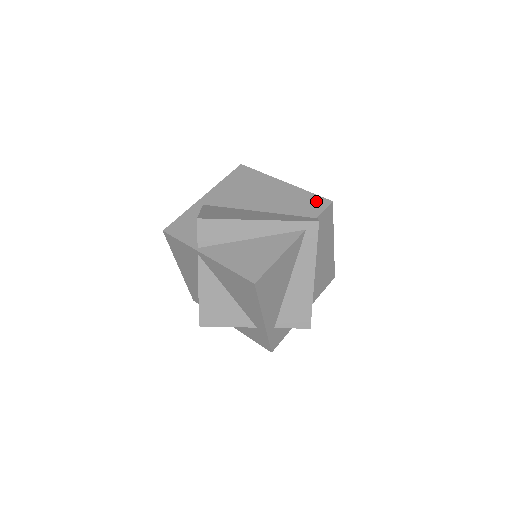
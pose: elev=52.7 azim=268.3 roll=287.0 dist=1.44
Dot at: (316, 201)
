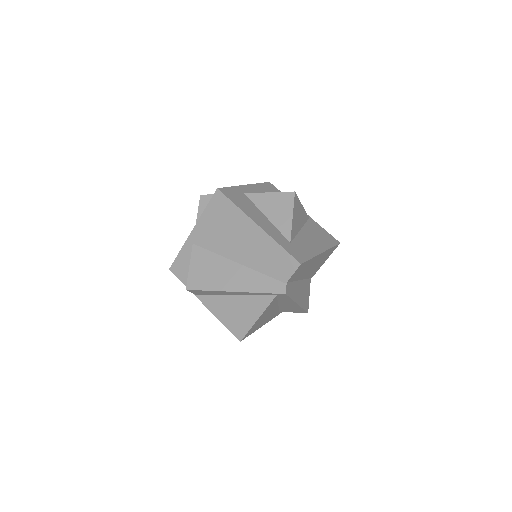
Dot at: (286, 261)
